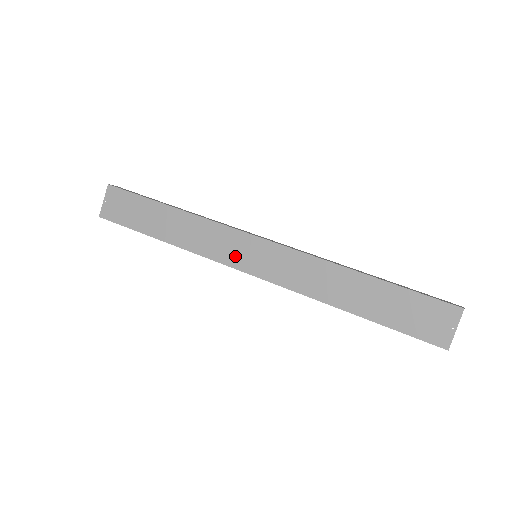
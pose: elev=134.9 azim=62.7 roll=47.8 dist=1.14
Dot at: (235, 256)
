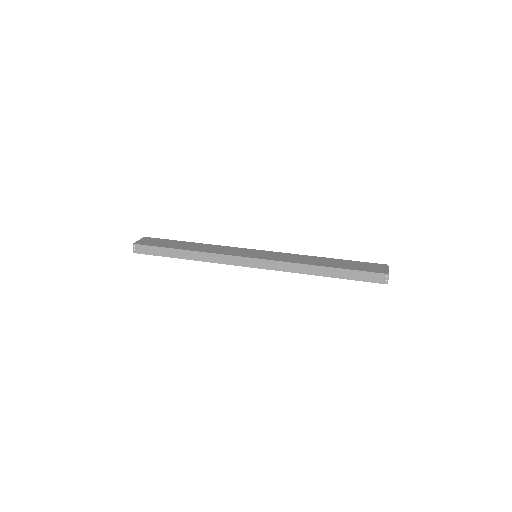
Dot at: (242, 254)
